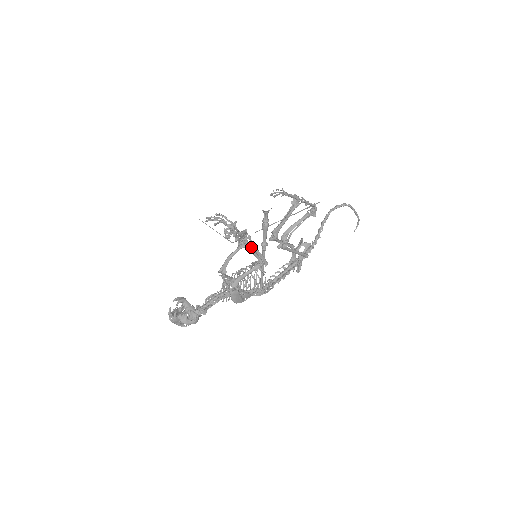
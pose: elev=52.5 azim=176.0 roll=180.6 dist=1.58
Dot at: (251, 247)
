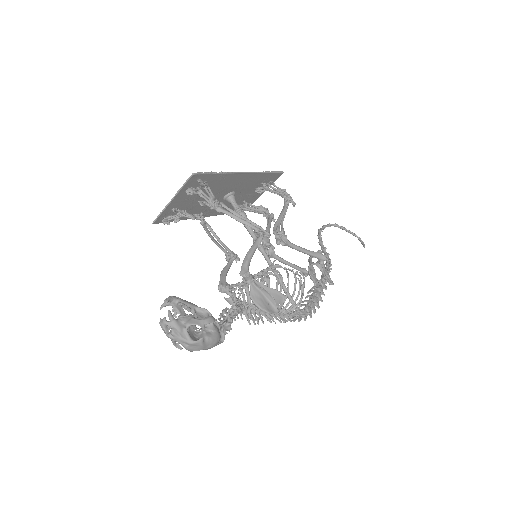
Dot at: (232, 214)
